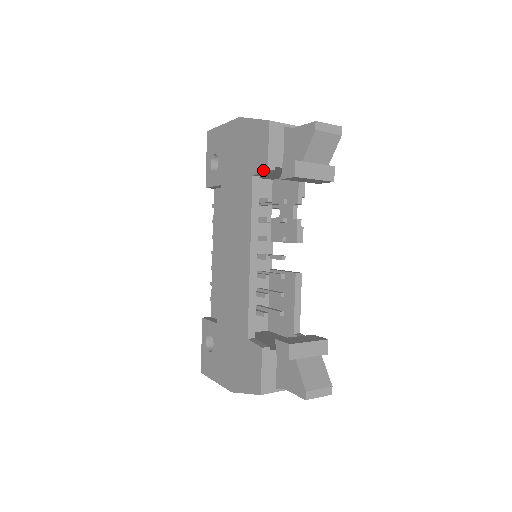
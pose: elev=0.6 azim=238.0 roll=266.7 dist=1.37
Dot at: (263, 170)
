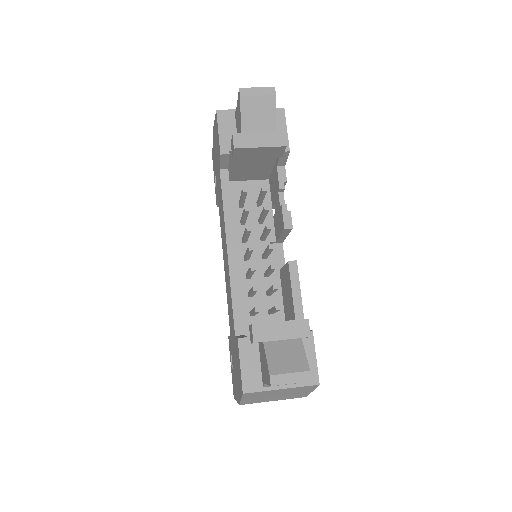
Dot at: (220, 158)
